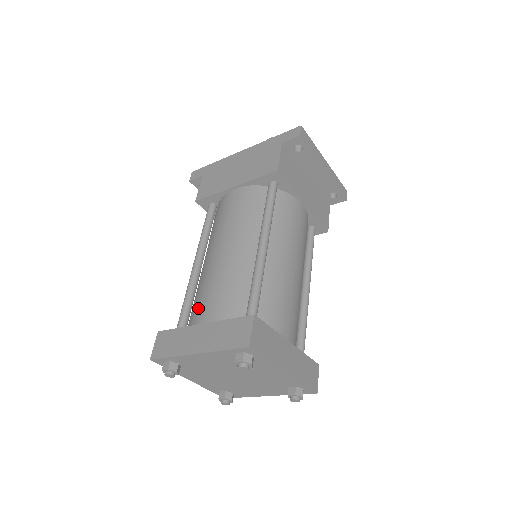
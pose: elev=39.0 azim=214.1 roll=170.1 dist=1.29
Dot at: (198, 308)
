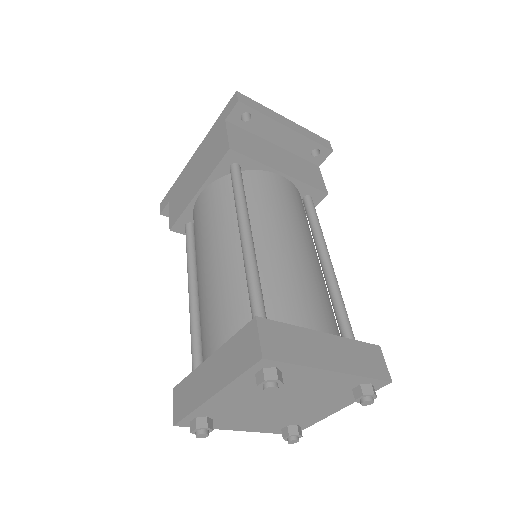
Dot at: (203, 341)
